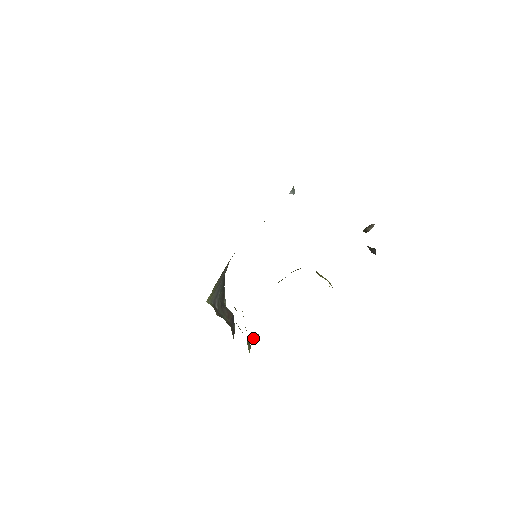
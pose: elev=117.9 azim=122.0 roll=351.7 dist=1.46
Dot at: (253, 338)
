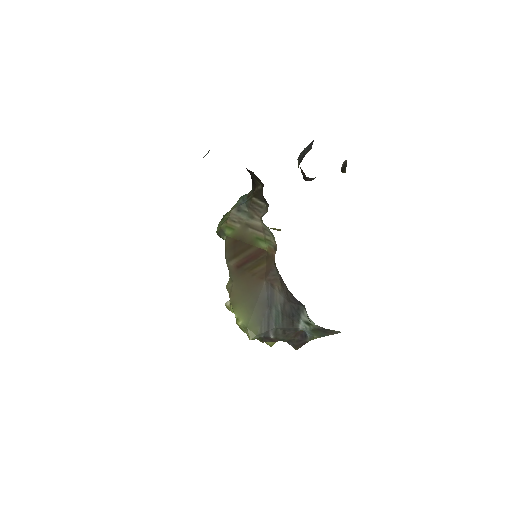
Dot at: occluded
